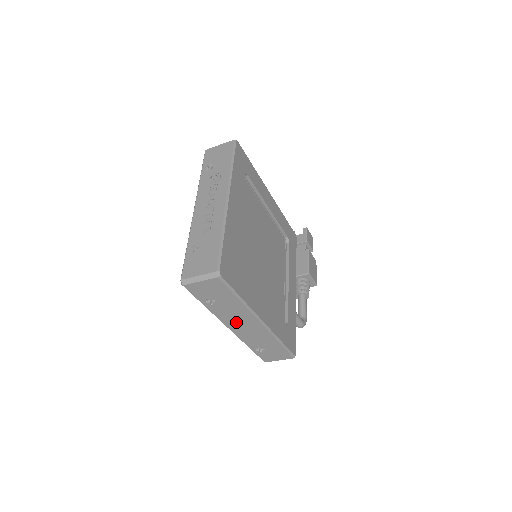
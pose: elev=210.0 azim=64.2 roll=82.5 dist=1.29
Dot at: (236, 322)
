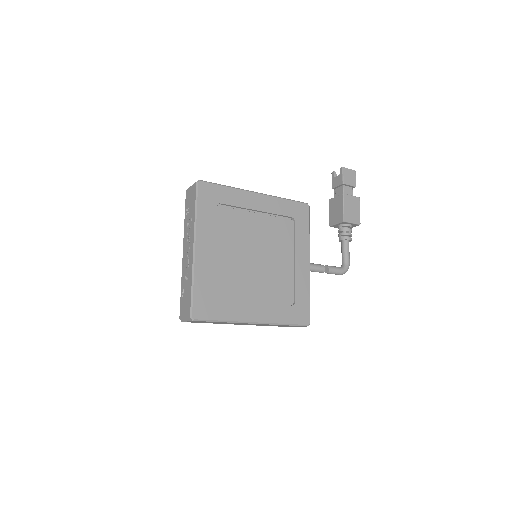
Dot at: occluded
